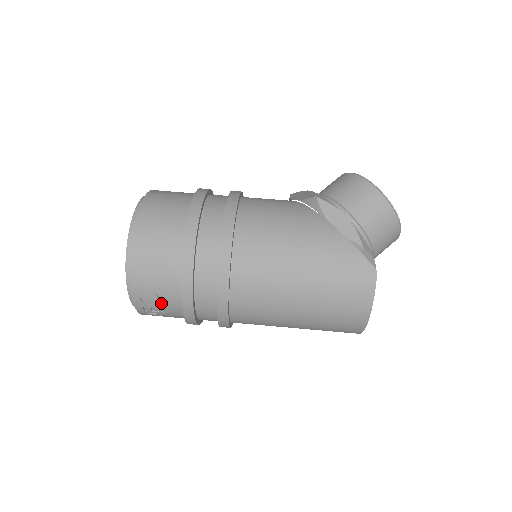
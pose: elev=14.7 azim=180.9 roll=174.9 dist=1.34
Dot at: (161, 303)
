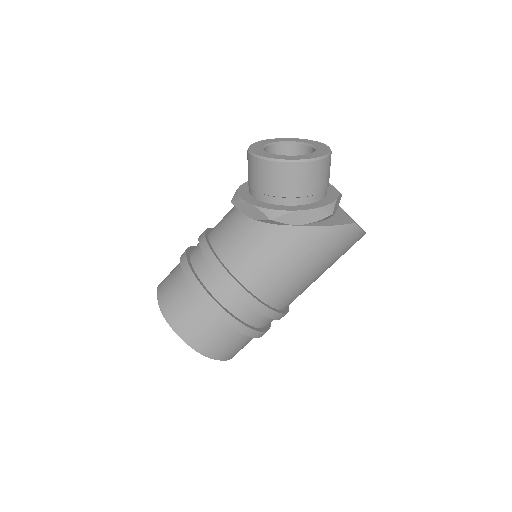
Dot at: occluded
